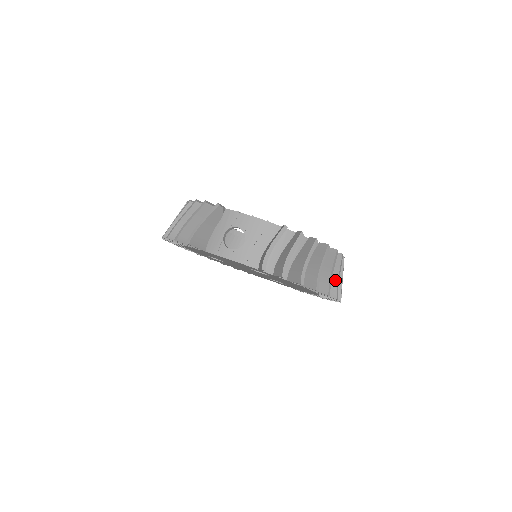
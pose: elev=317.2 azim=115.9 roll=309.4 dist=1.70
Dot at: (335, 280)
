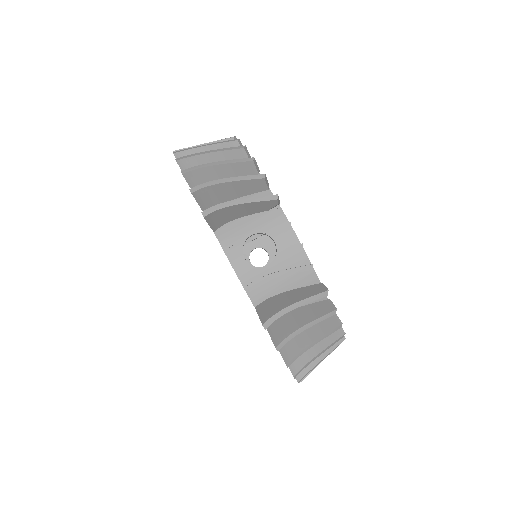
Dot at: occluded
